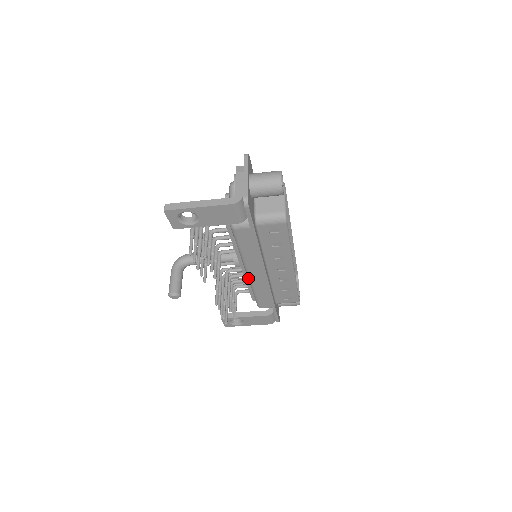
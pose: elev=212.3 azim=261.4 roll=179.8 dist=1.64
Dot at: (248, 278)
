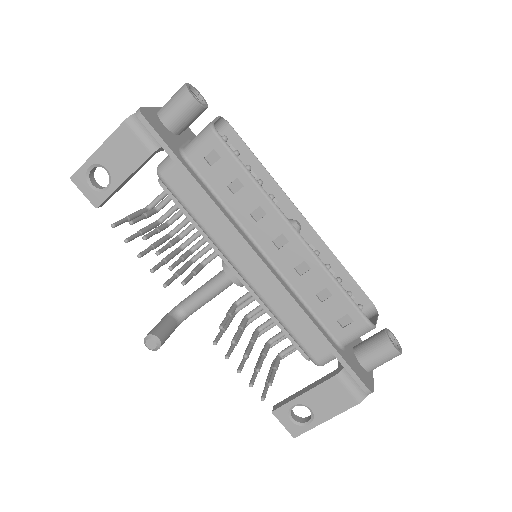
Dot at: occluded
